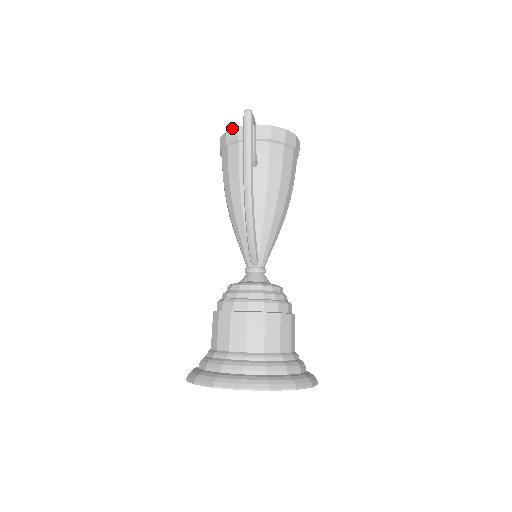
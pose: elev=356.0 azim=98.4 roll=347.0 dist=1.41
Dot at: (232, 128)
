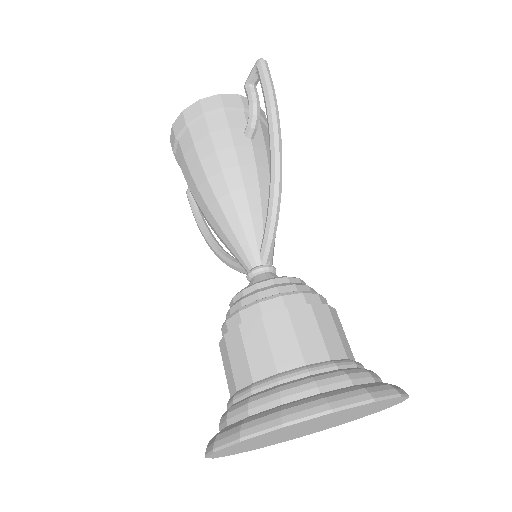
Dot at: occluded
